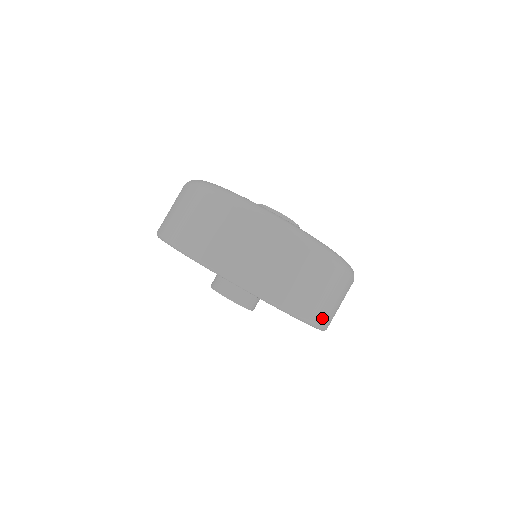
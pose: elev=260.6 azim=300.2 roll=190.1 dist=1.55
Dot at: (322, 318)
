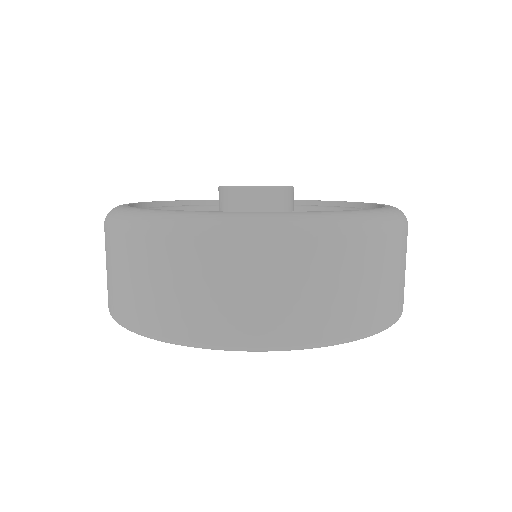
Dot at: (389, 312)
